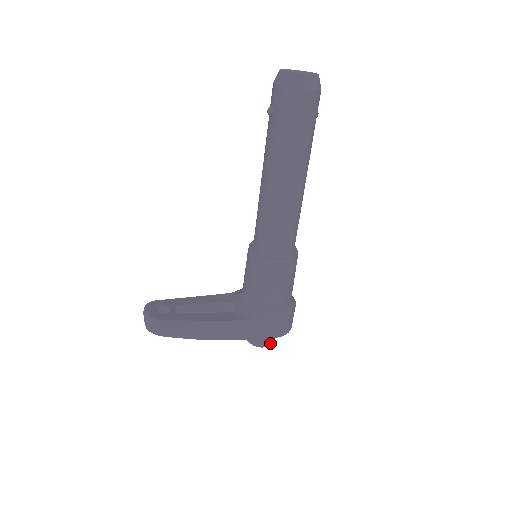
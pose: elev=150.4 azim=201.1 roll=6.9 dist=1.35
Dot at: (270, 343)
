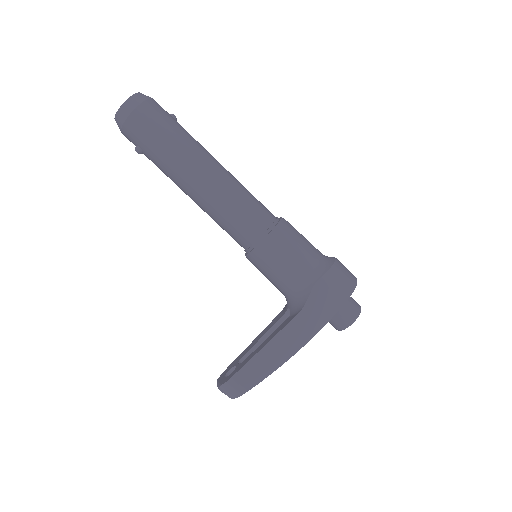
Dot at: (356, 312)
